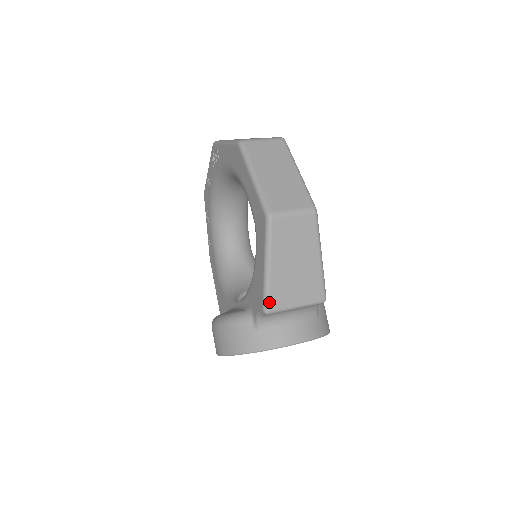
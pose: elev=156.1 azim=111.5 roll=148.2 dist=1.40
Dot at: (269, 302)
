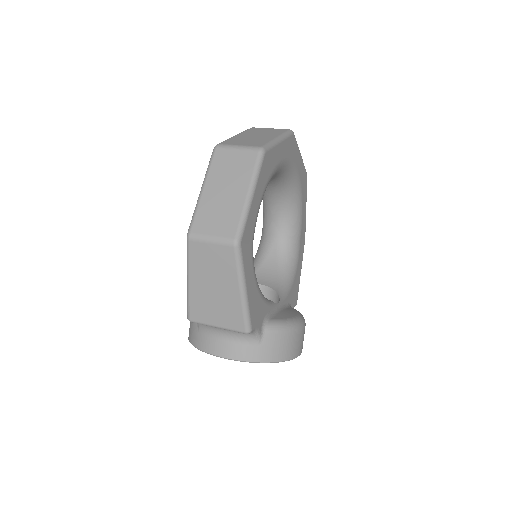
Dot at: (189, 312)
